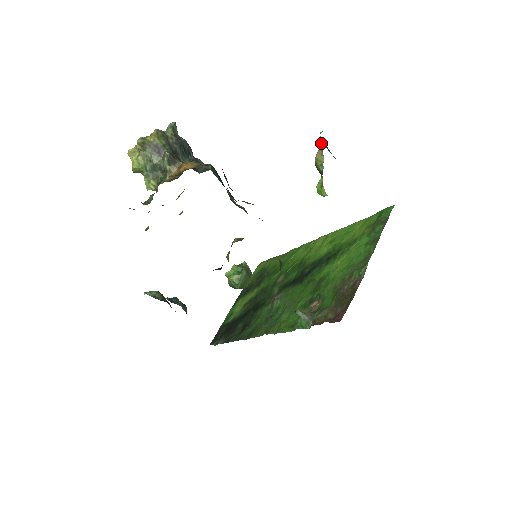
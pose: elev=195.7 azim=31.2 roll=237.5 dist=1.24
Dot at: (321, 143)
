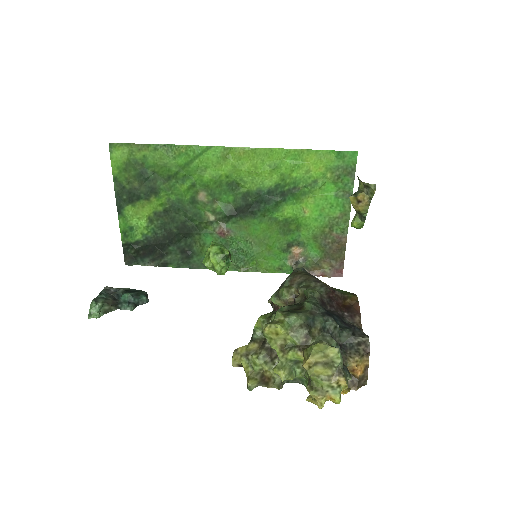
Dot at: (371, 196)
